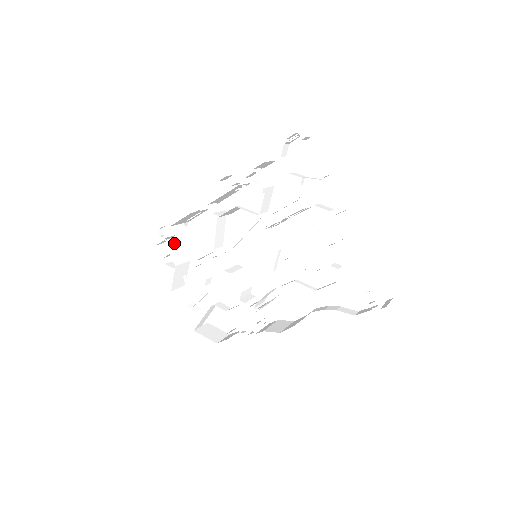
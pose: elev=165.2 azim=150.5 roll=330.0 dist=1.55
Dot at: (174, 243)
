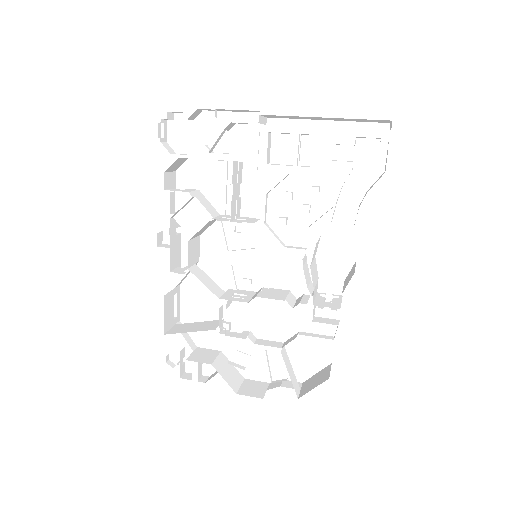
Dot at: occluded
